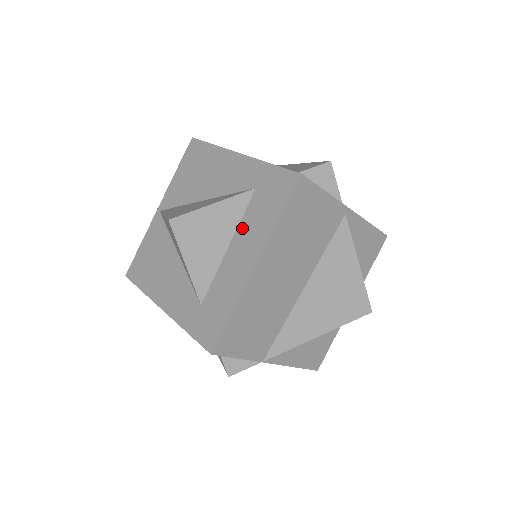
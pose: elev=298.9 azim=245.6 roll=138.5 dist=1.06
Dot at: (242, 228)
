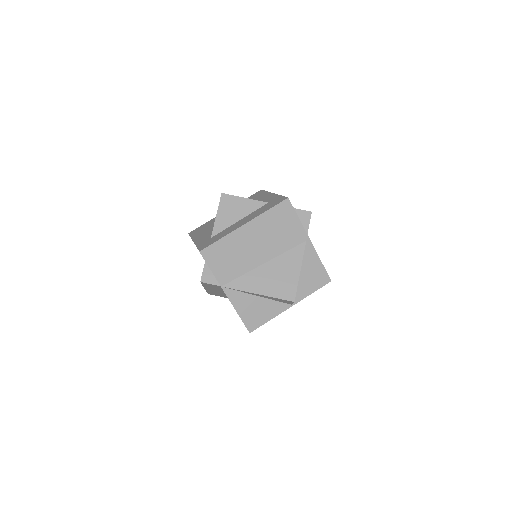
Dot at: (251, 214)
